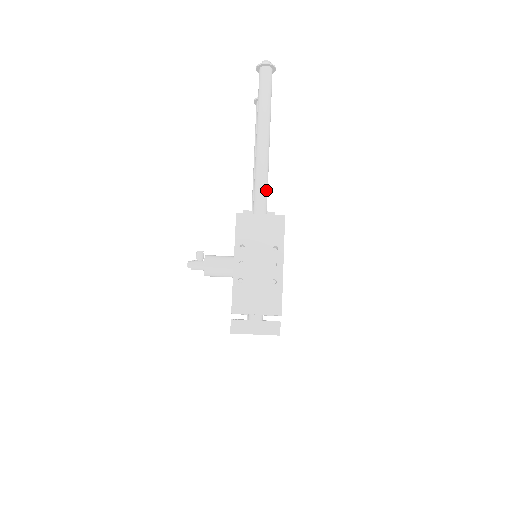
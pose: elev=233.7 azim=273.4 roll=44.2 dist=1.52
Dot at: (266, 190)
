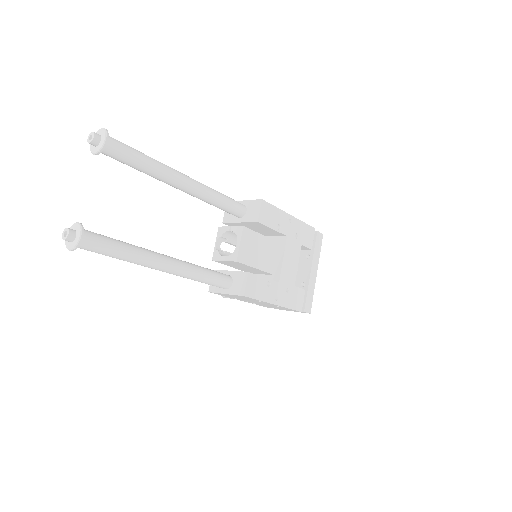
Dot at: (211, 281)
